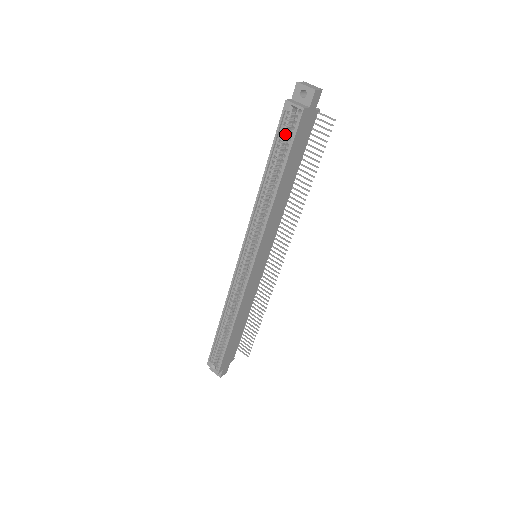
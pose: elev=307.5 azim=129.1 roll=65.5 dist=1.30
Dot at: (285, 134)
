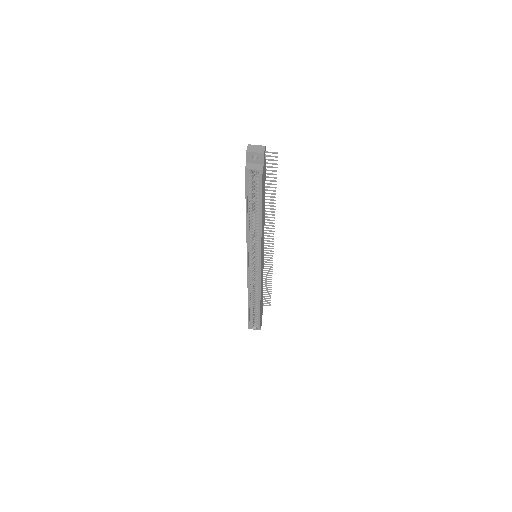
Dot at: (252, 187)
